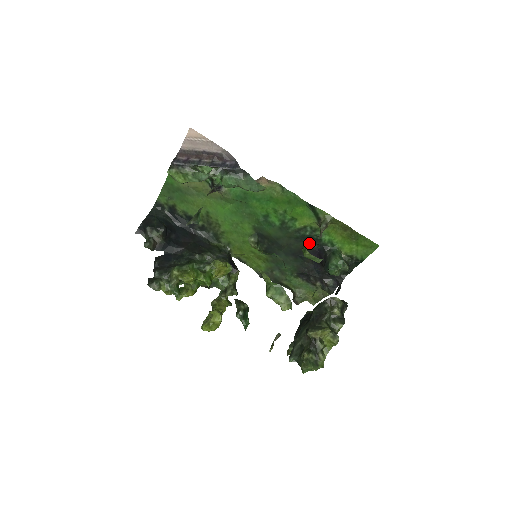
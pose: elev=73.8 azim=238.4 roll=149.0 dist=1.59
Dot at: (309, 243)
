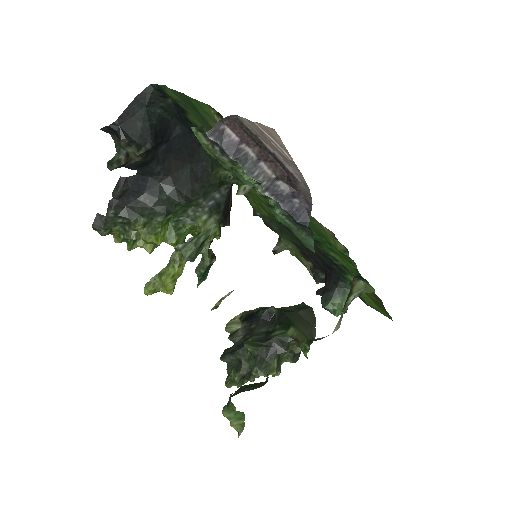
Dot at: (330, 262)
